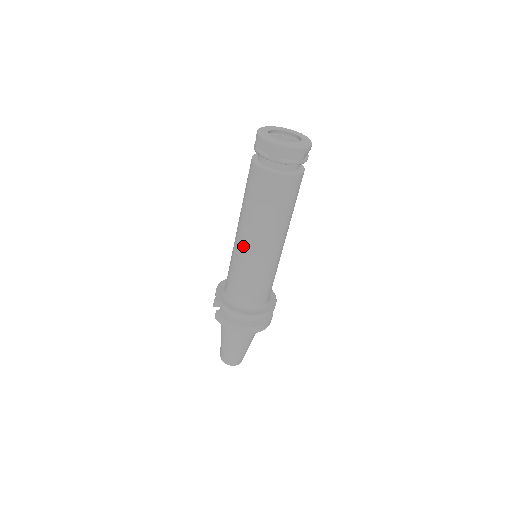
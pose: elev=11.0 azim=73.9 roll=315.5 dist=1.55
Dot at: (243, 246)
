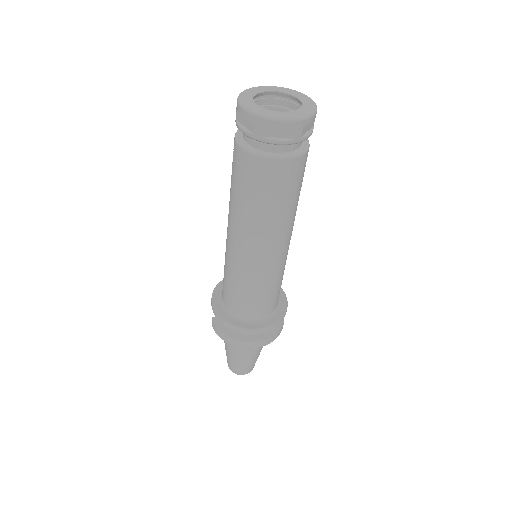
Dot at: (233, 247)
